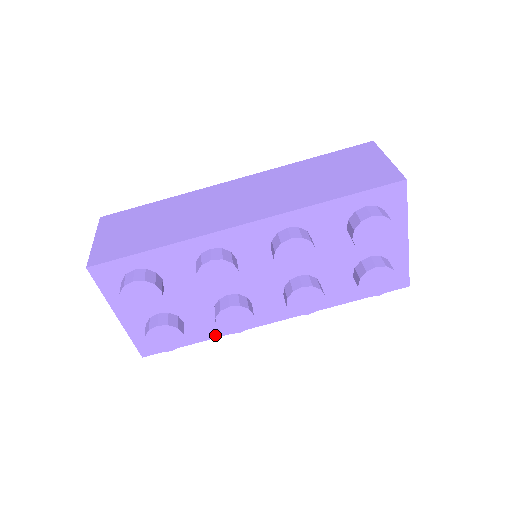
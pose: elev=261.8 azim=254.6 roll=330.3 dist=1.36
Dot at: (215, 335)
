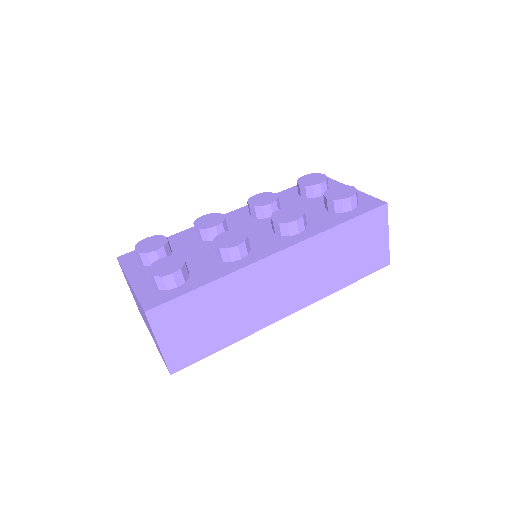
Dot at: (221, 275)
